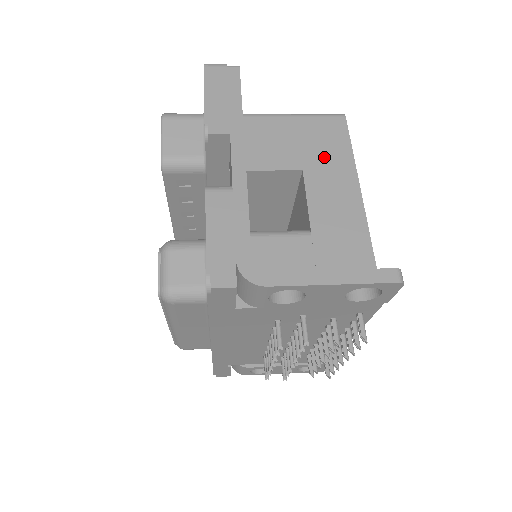
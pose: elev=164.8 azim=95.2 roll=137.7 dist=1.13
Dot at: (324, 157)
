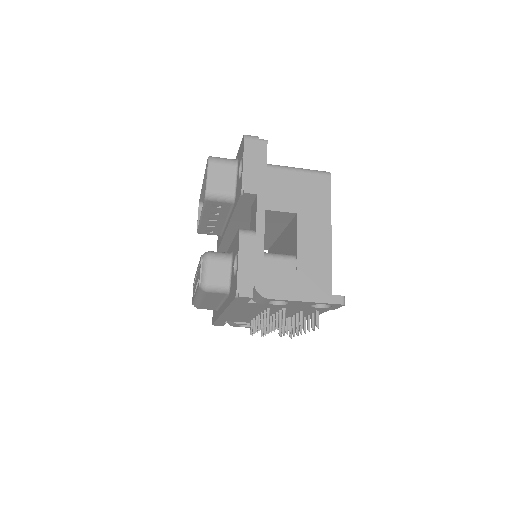
Dot at: (312, 205)
